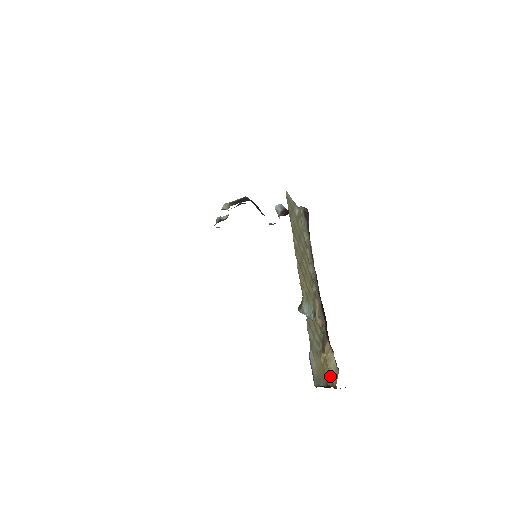
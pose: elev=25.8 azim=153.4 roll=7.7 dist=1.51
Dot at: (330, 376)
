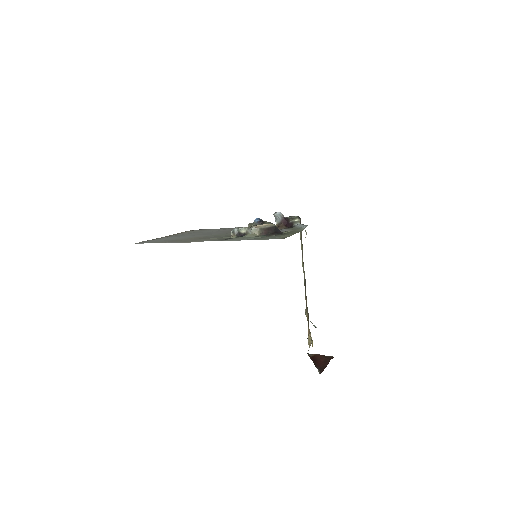
Dot at: occluded
